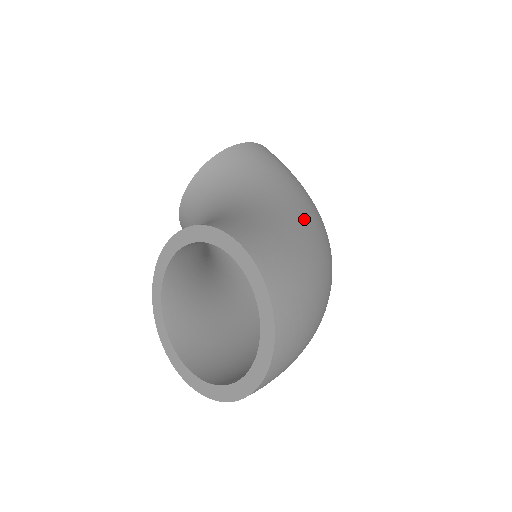
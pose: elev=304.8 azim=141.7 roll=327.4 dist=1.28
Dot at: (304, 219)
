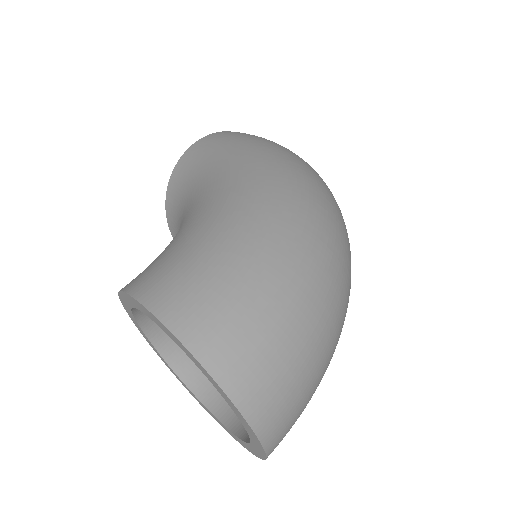
Dot at: (242, 195)
